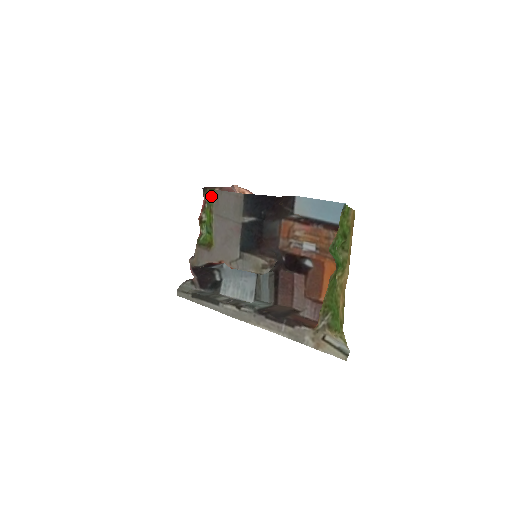
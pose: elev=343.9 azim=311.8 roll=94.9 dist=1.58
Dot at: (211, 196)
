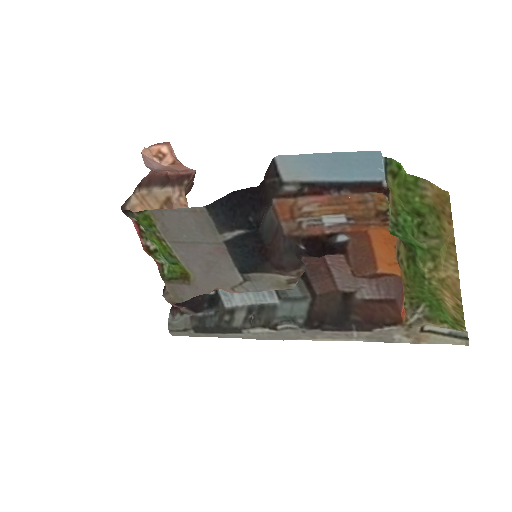
Dot at: (146, 221)
